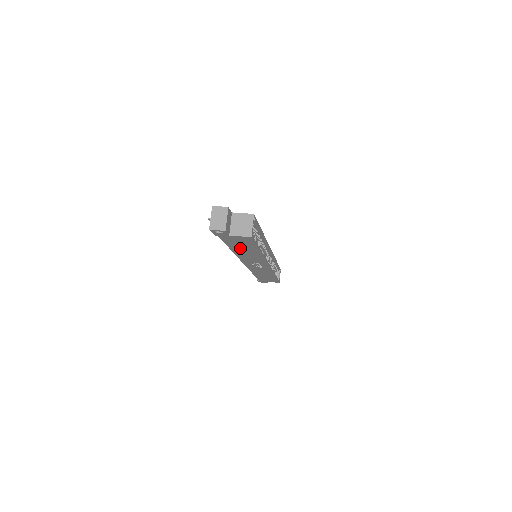
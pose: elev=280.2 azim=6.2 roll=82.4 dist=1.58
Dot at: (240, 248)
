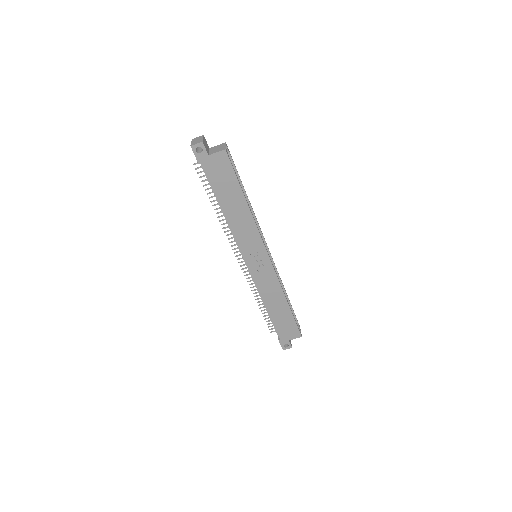
Dot at: (227, 197)
